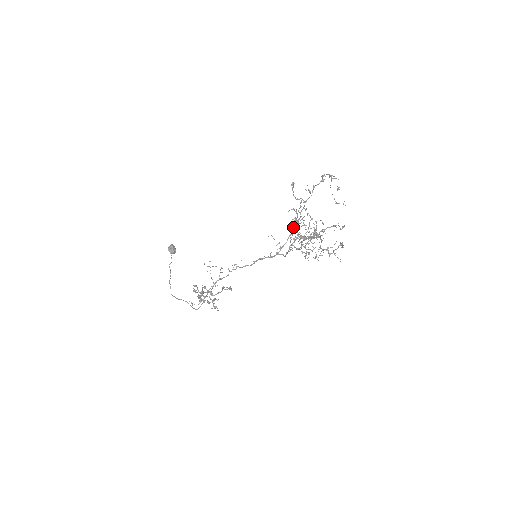
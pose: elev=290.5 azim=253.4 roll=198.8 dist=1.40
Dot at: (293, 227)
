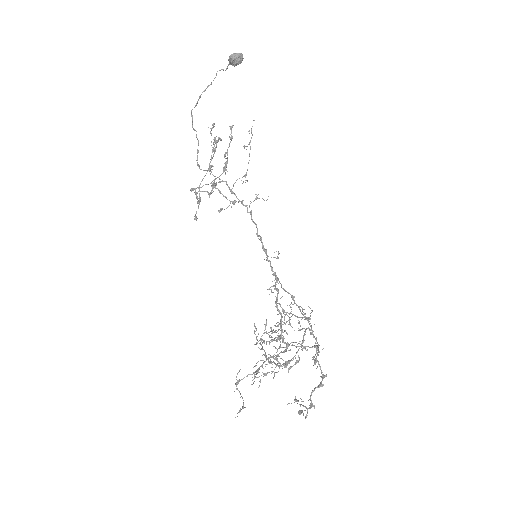
Dot at: (296, 304)
